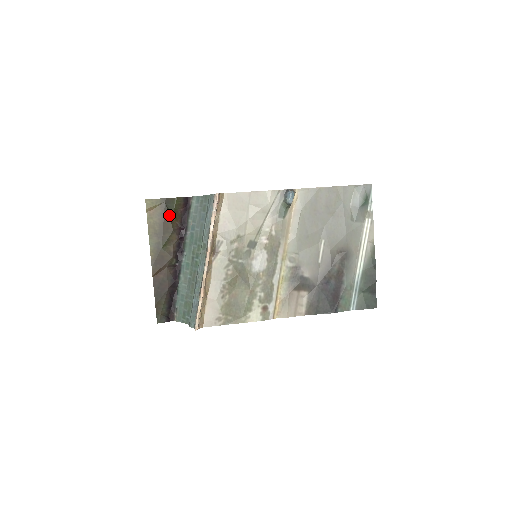
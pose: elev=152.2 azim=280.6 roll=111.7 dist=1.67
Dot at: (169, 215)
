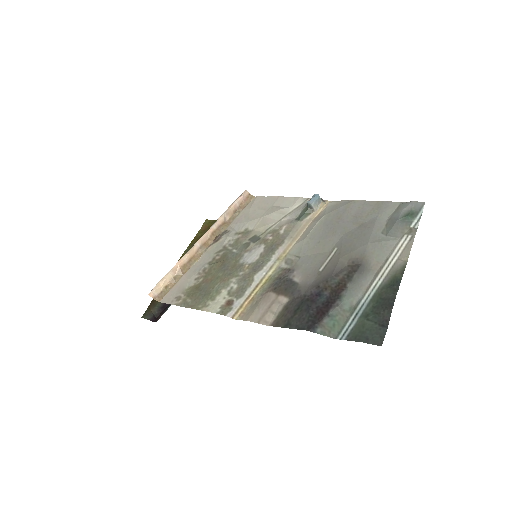
Dot at: occluded
